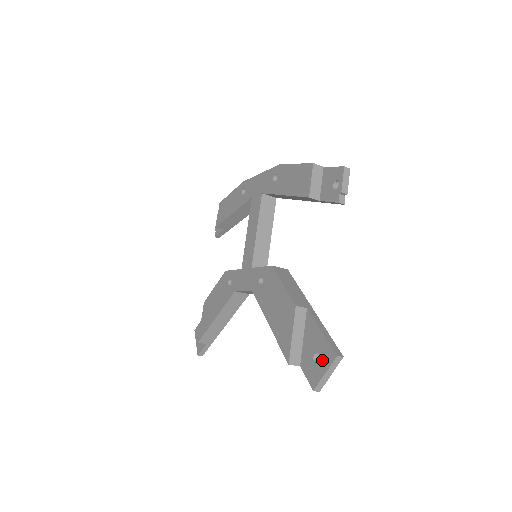
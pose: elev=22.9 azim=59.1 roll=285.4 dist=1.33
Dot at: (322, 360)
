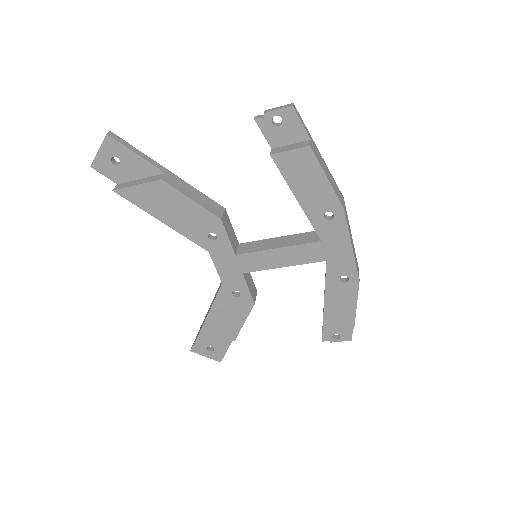
Dot at: (212, 354)
